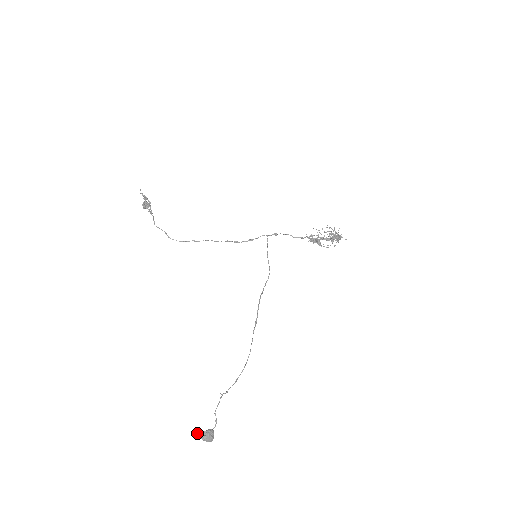
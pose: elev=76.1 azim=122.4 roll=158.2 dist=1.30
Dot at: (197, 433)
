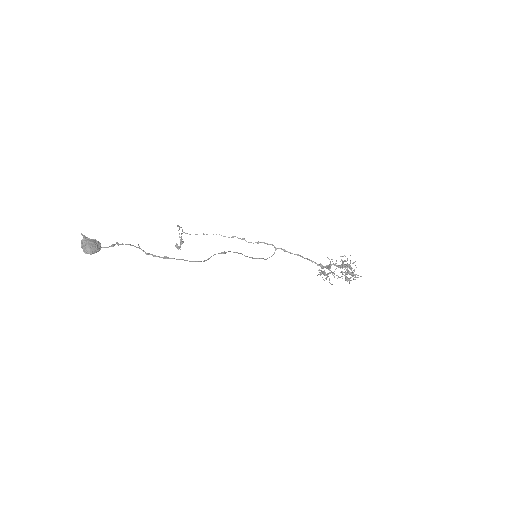
Dot at: (82, 234)
